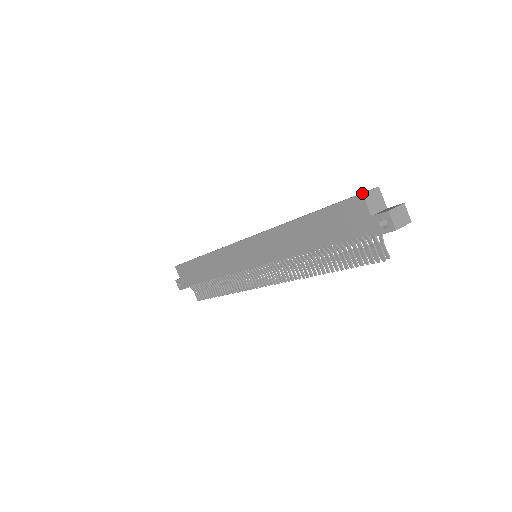
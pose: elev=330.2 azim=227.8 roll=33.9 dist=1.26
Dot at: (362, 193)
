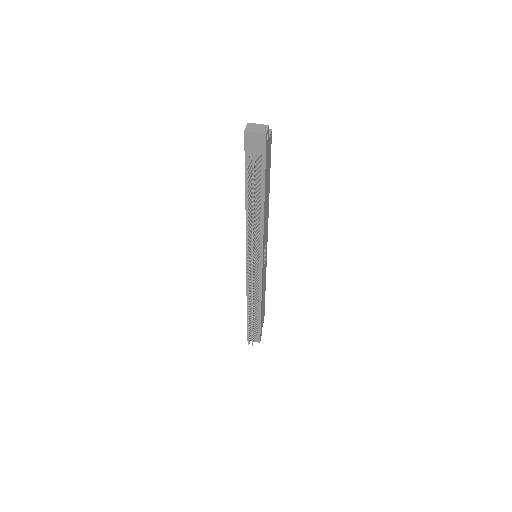
Dot at: occluded
